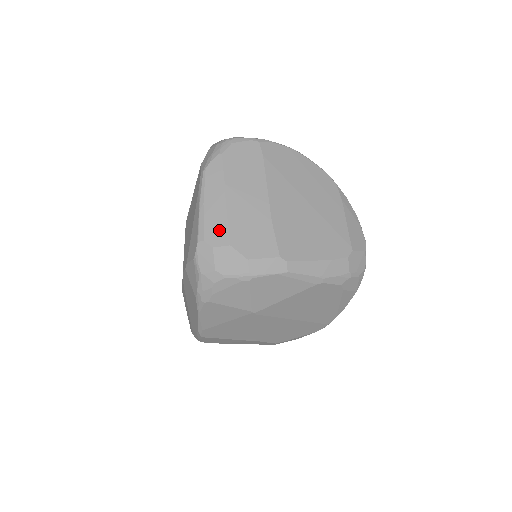
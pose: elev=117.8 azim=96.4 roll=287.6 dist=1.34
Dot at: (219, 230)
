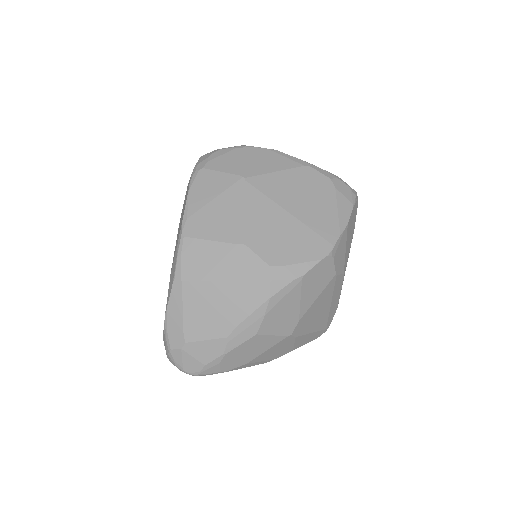
Dot at: occluded
